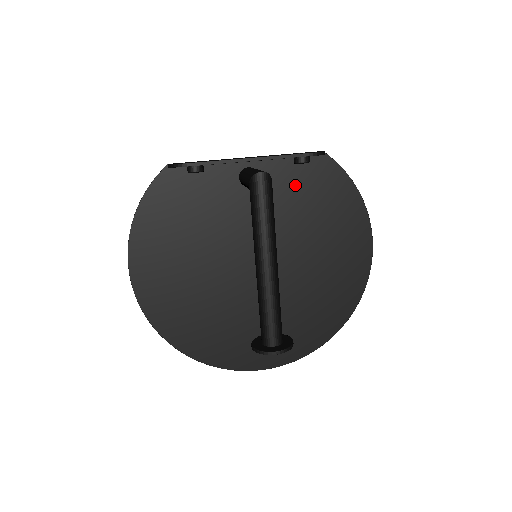
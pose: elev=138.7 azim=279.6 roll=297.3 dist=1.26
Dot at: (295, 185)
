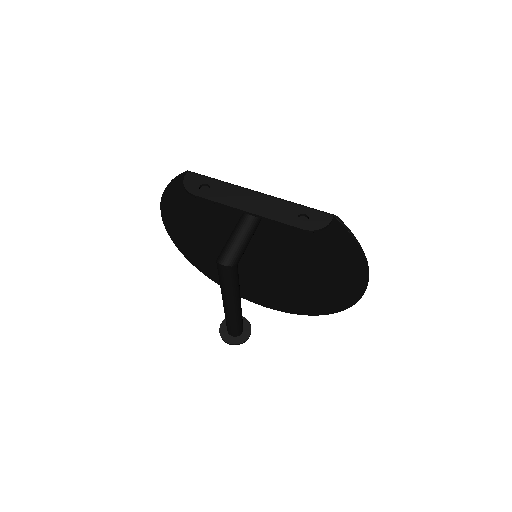
Dot at: occluded
